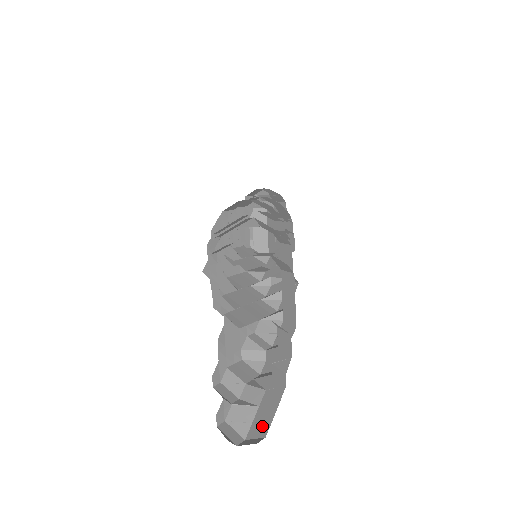
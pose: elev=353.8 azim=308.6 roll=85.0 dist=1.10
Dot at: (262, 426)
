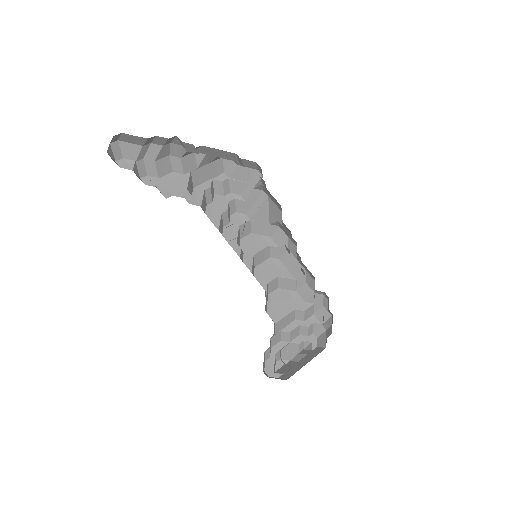
Dot at: occluded
